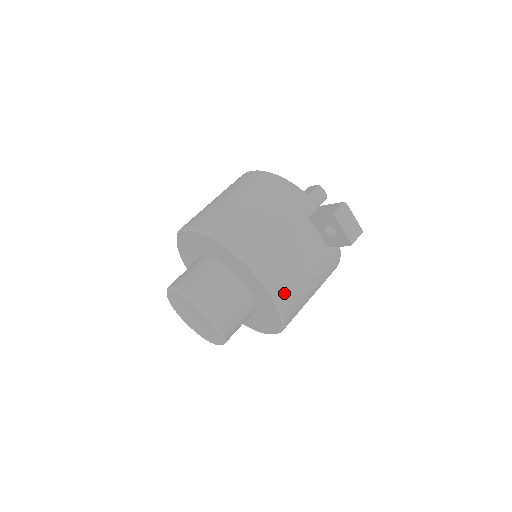
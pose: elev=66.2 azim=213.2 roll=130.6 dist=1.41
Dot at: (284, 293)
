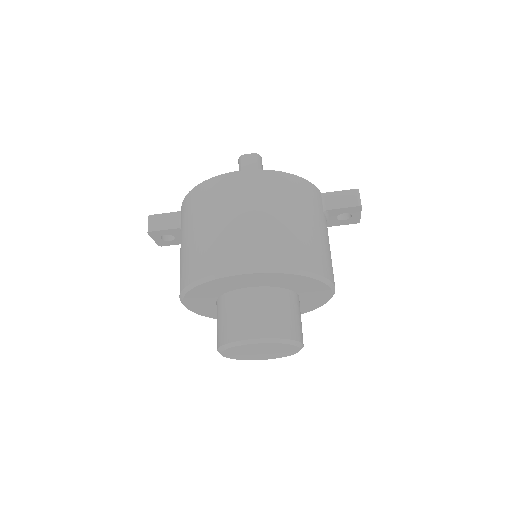
Dot at: occluded
